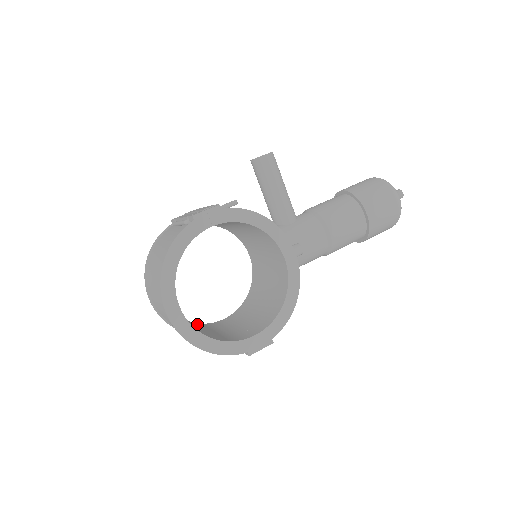
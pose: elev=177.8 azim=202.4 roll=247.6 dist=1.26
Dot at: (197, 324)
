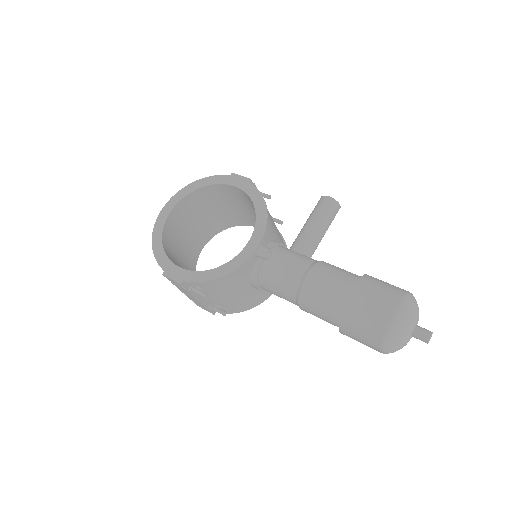
Dot at: occluded
